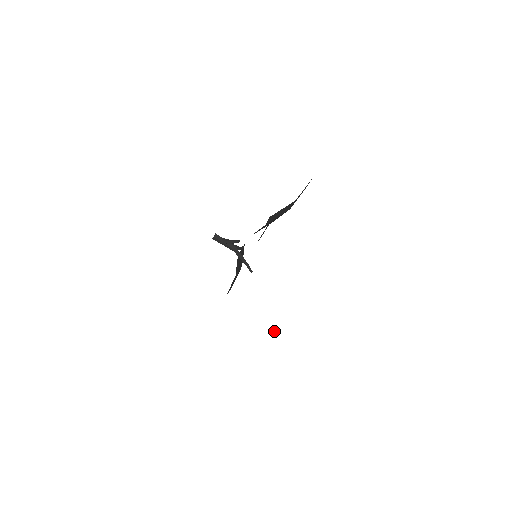
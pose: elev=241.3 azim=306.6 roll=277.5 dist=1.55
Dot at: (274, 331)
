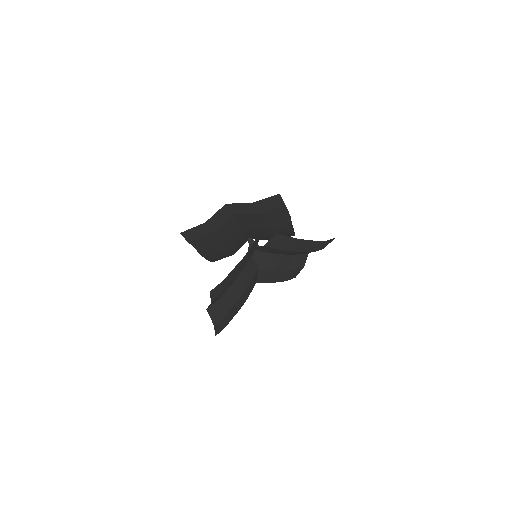
Dot at: (217, 313)
